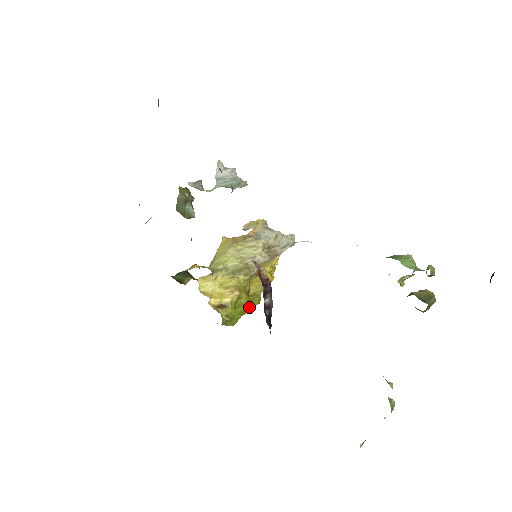
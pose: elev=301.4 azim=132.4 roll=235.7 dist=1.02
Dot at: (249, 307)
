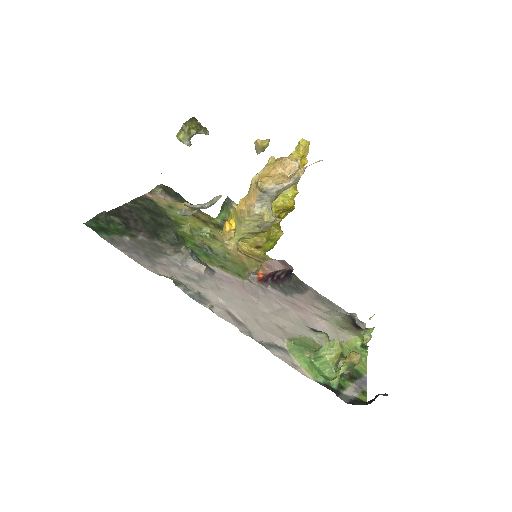
Dot at: occluded
